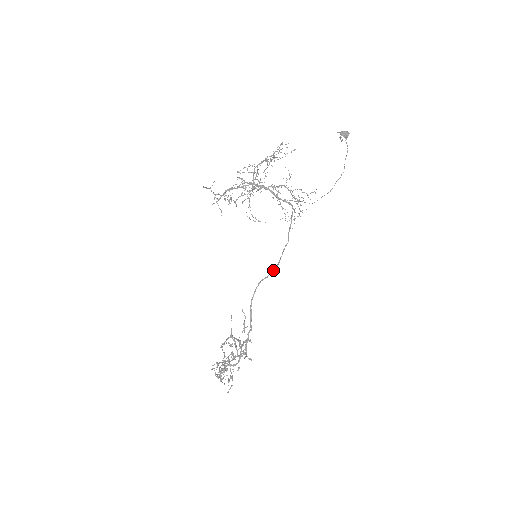
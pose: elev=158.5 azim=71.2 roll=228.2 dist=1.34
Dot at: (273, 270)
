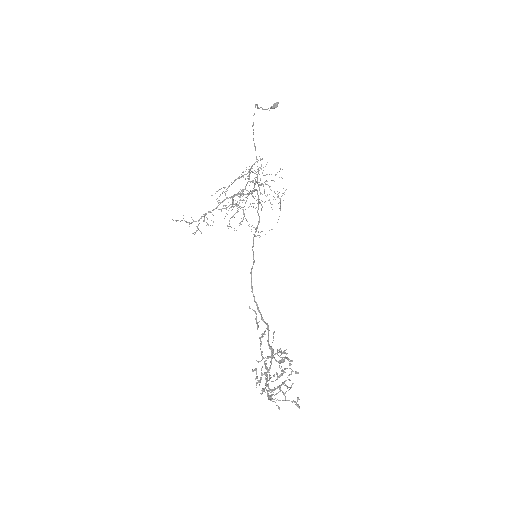
Dot at: (252, 250)
